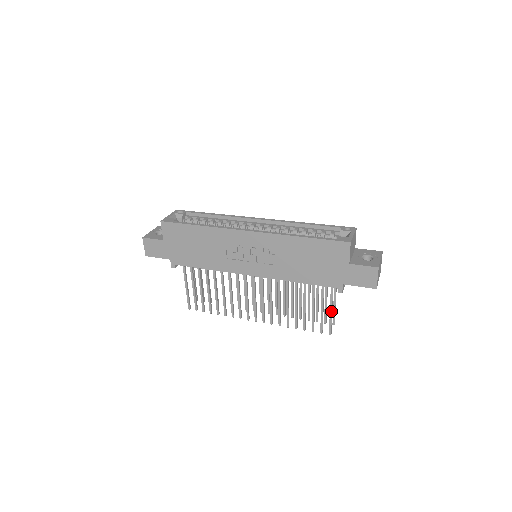
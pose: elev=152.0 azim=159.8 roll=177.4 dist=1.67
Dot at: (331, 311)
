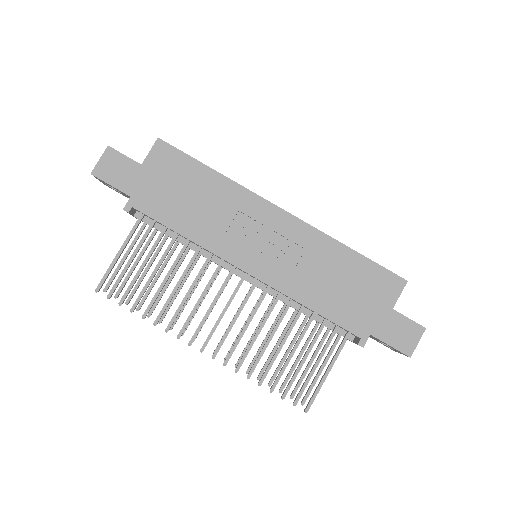
Dot at: (327, 373)
